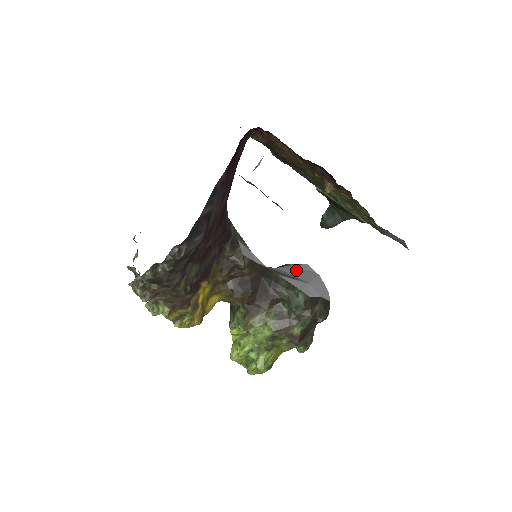
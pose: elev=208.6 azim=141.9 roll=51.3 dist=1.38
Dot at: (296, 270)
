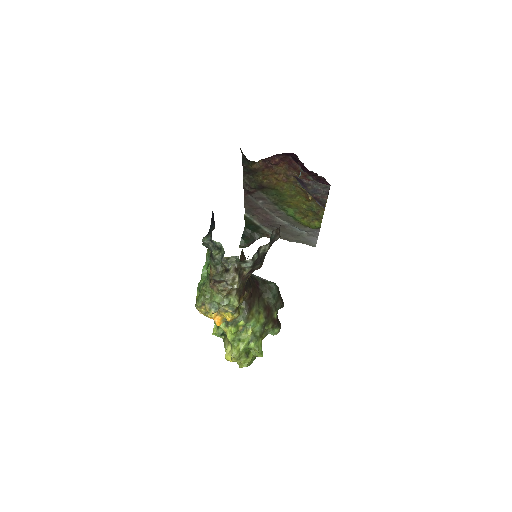
Dot at: occluded
